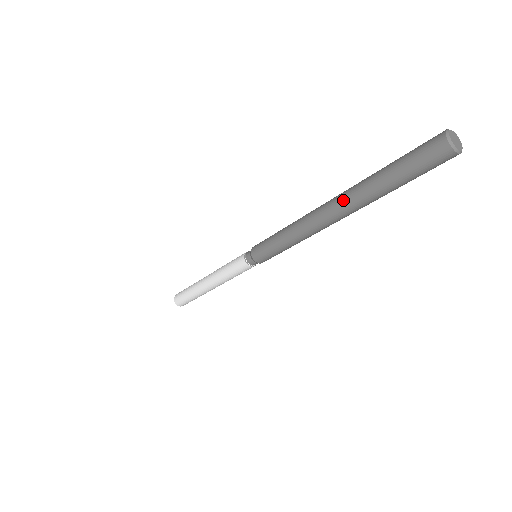
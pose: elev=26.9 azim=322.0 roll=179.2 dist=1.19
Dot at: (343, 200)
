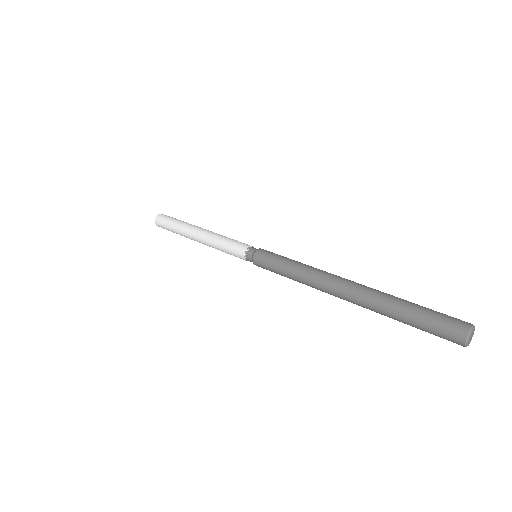
Dot at: (361, 306)
